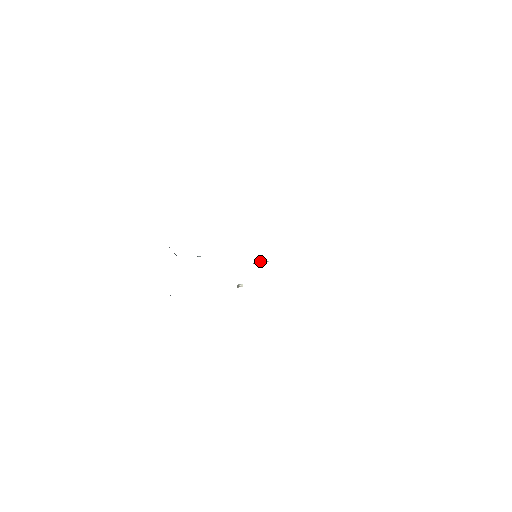
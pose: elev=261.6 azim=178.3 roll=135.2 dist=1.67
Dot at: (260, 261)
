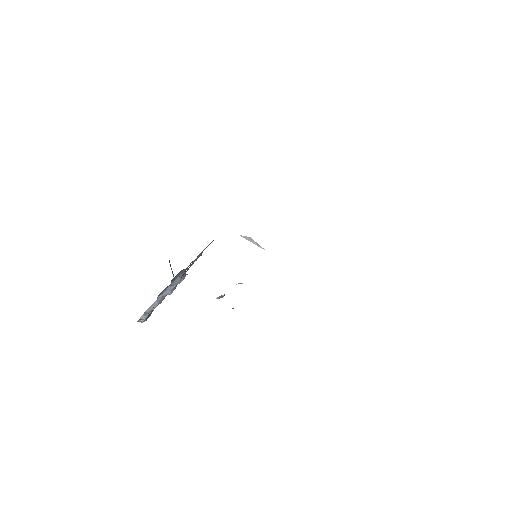
Dot at: (251, 240)
